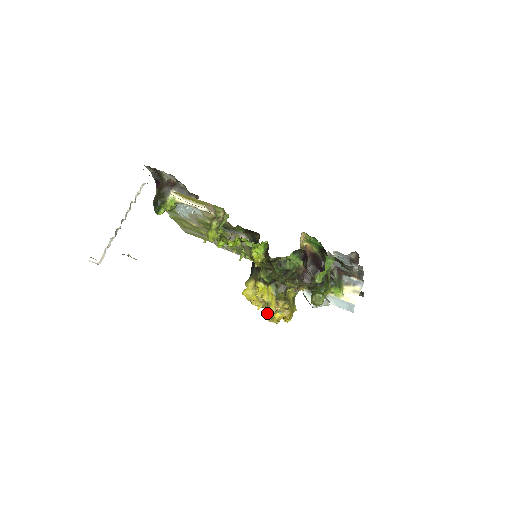
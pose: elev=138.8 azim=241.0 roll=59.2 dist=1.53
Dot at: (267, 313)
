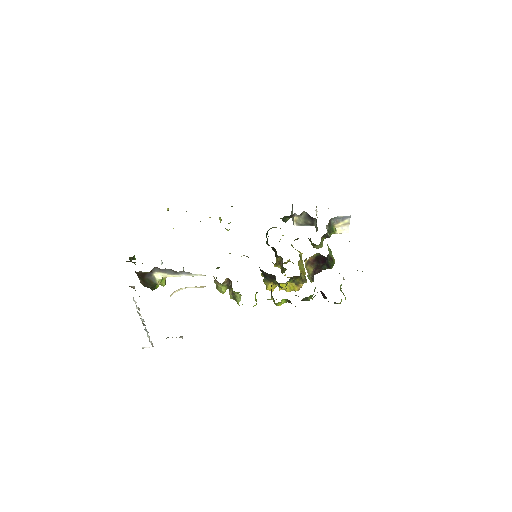
Dot at: occluded
